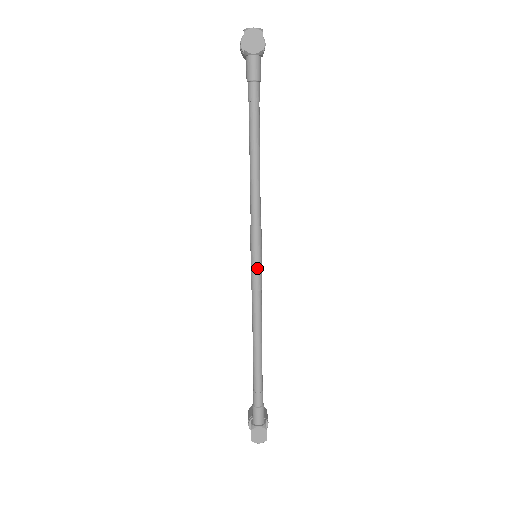
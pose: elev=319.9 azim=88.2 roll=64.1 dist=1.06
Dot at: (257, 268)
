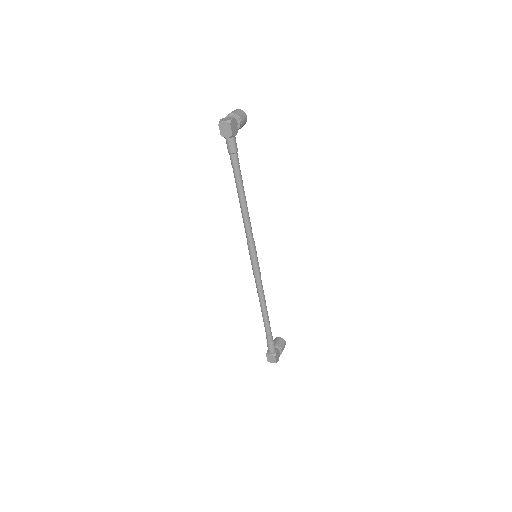
Dot at: (254, 266)
